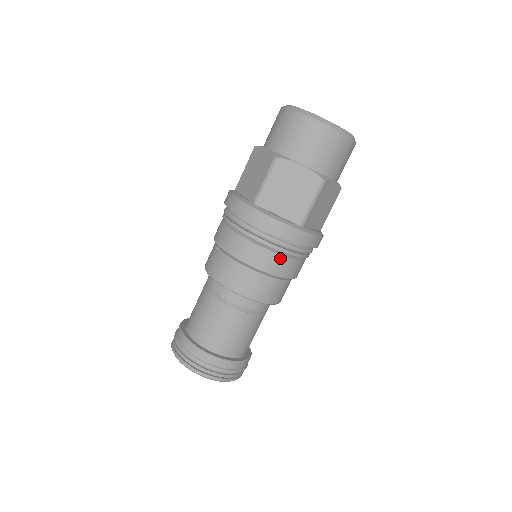
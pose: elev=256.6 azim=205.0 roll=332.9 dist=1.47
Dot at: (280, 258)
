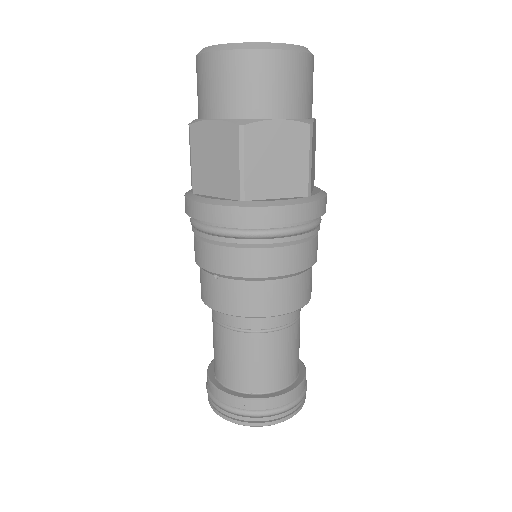
Dot at: (302, 247)
